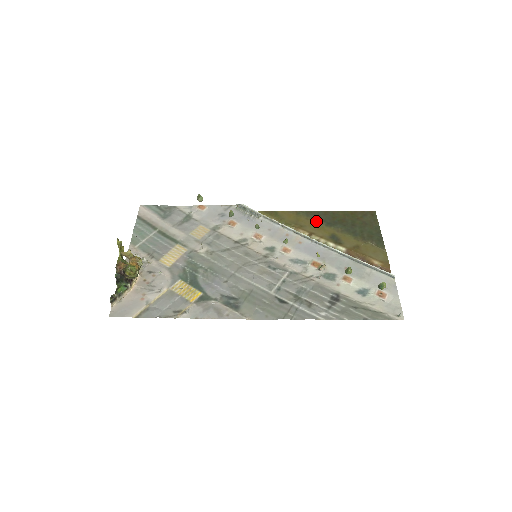
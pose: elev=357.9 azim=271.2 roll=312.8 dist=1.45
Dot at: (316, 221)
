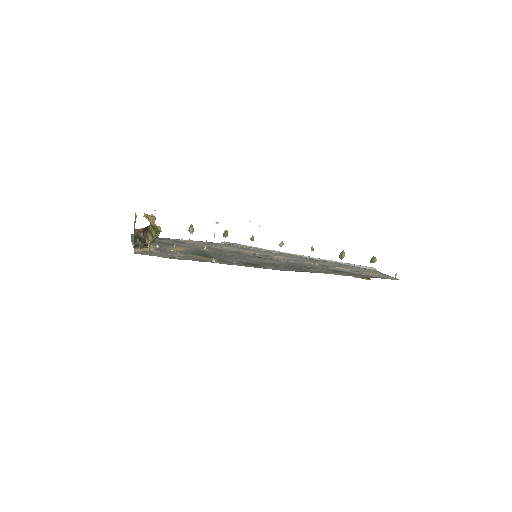
Dot at: occluded
